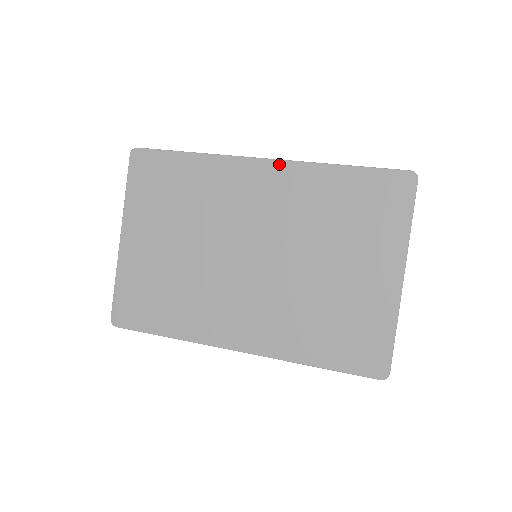
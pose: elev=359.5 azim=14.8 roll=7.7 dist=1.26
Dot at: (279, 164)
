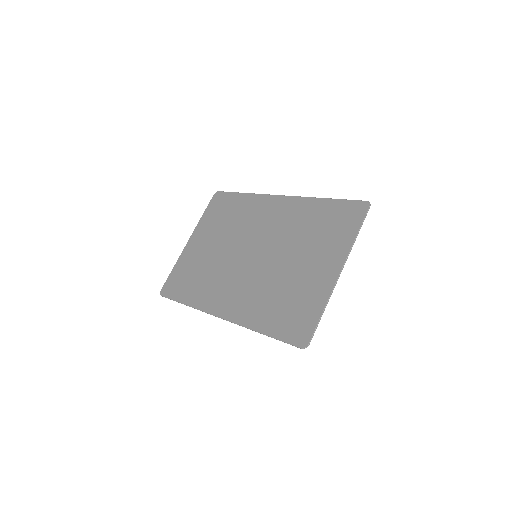
Dot at: (289, 198)
